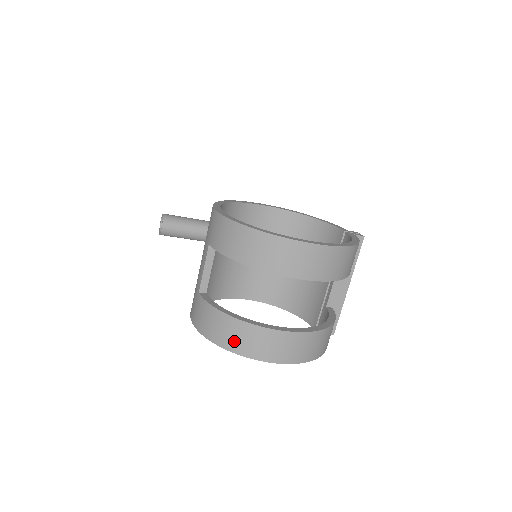
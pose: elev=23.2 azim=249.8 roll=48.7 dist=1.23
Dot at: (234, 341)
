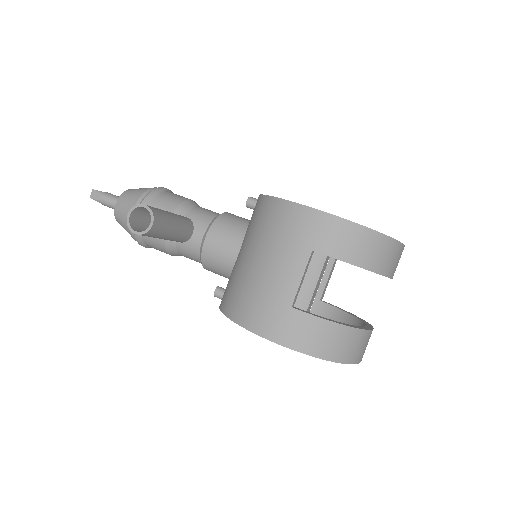
Dot at: (345, 351)
